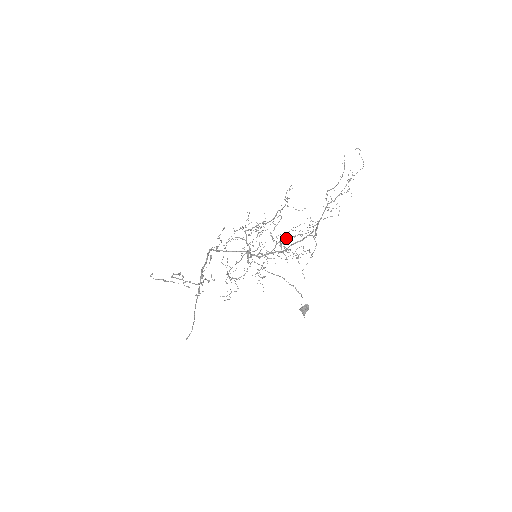
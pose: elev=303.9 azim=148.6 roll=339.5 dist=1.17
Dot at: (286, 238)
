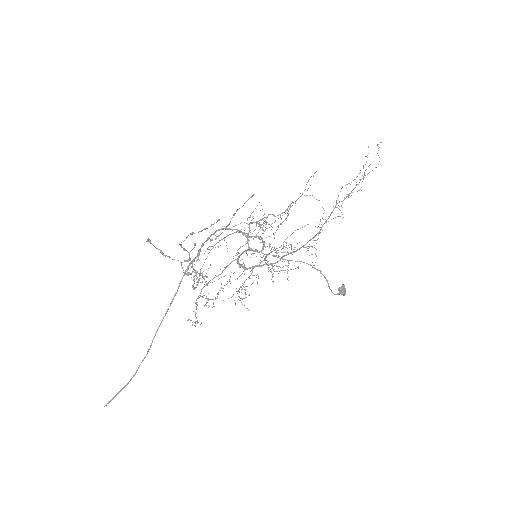
Dot at: occluded
